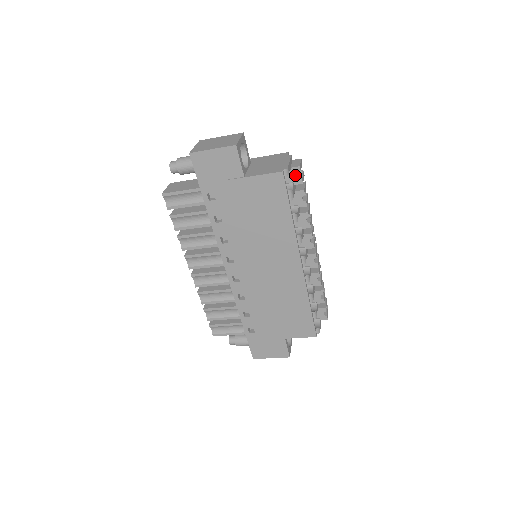
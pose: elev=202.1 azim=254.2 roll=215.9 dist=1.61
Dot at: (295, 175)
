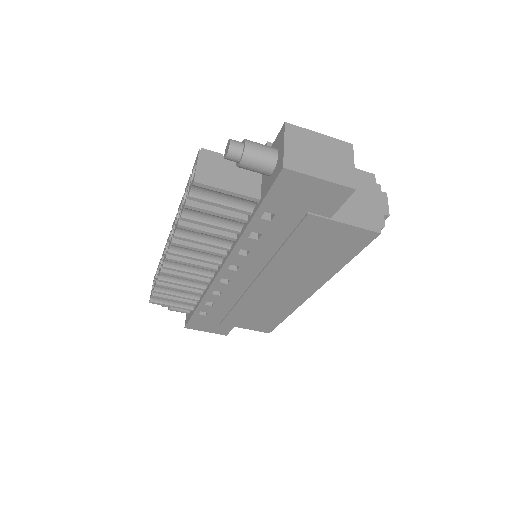
Dot at: occluded
